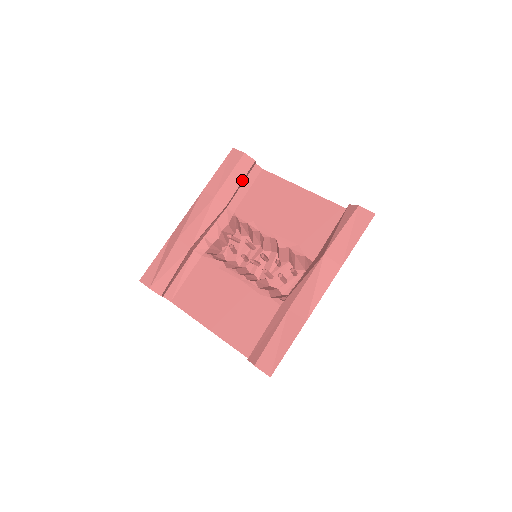
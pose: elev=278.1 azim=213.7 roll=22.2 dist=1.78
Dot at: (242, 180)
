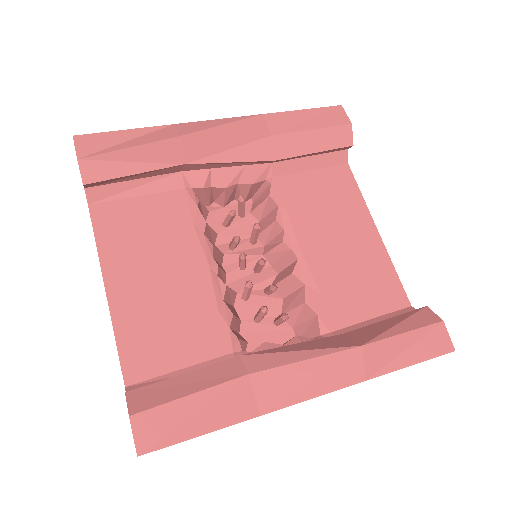
Dot at: (320, 151)
